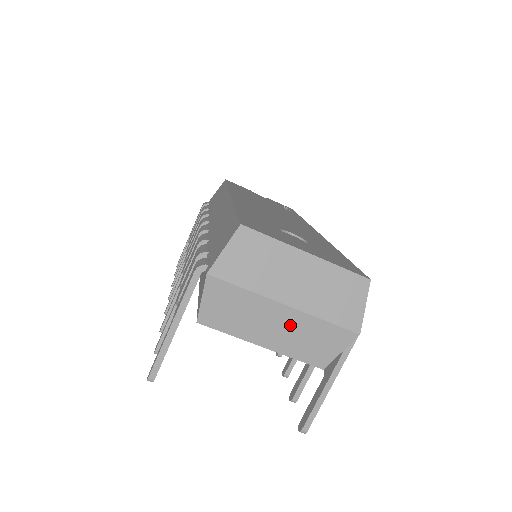
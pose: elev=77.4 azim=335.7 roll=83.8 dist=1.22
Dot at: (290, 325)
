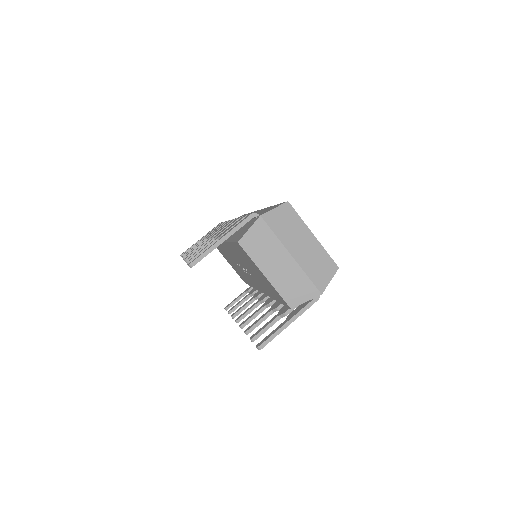
Dot at: (287, 269)
